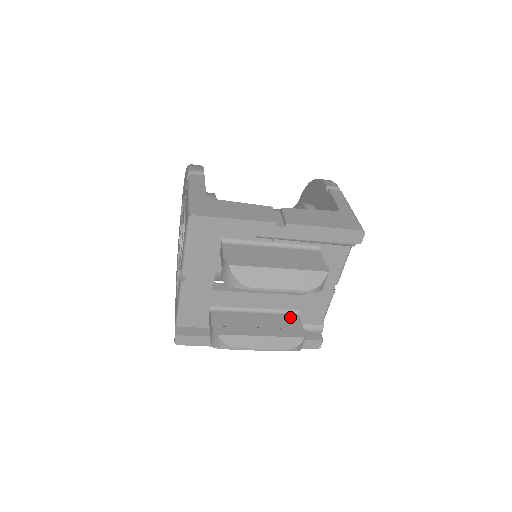
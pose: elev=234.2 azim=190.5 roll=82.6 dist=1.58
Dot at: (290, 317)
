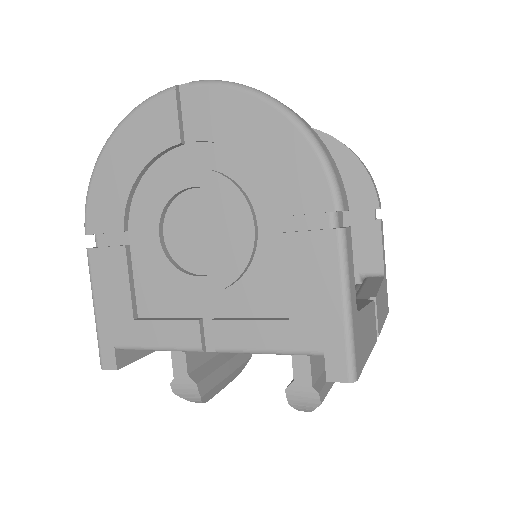
Dot at: occluded
